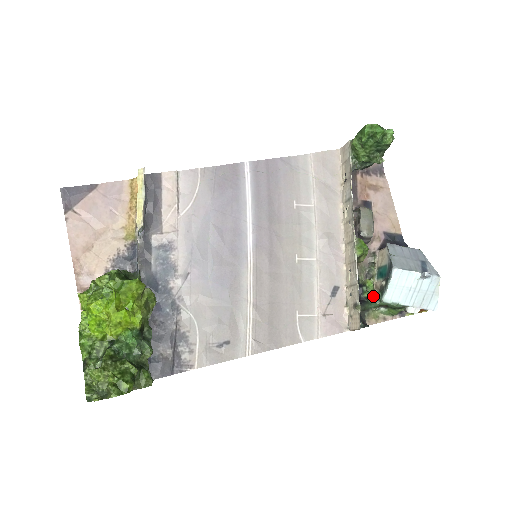
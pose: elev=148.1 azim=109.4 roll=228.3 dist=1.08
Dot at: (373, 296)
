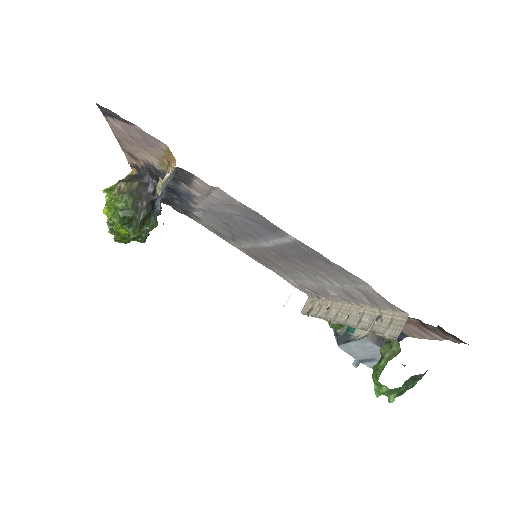
Dot at: occluded
